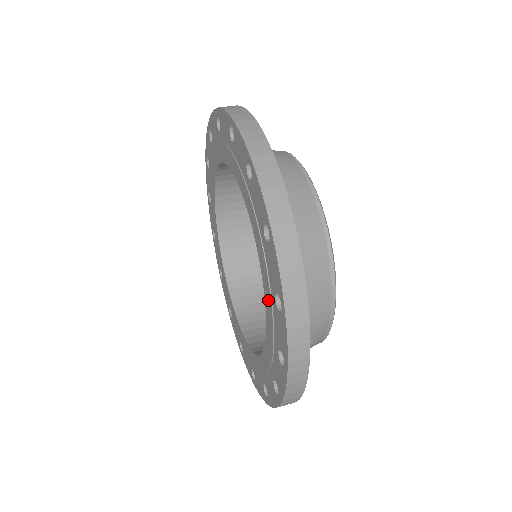
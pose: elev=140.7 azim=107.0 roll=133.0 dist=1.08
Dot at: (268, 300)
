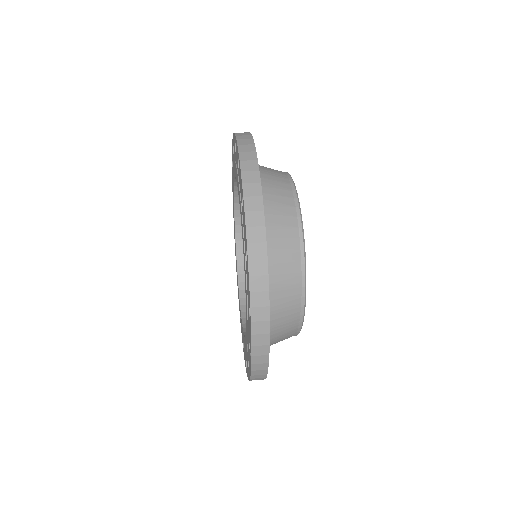
Dot at: (244, 264)
